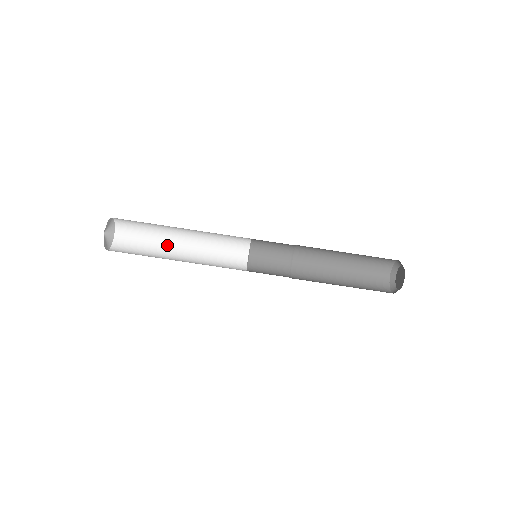
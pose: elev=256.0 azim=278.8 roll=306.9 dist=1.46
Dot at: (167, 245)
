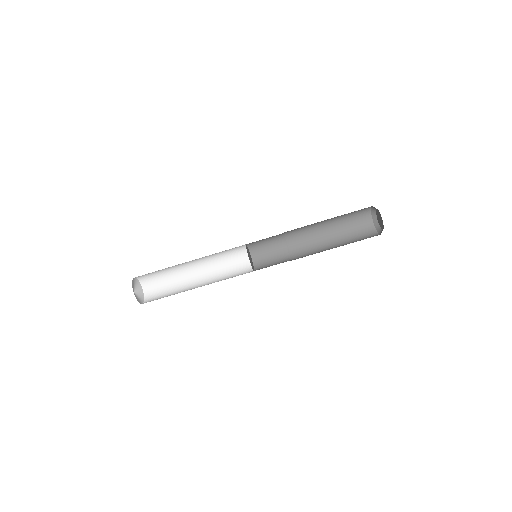
Dot at: (184, 273)
